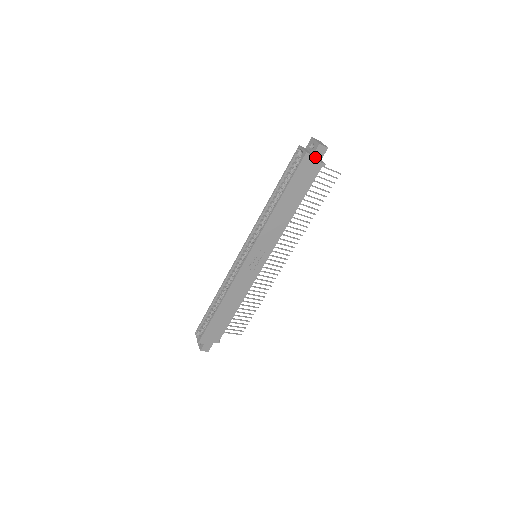
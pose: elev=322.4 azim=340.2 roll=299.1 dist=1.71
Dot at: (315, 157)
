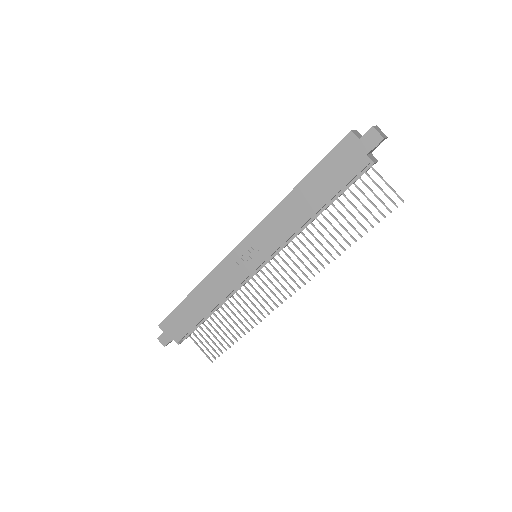
Dot at: (362, 144)
